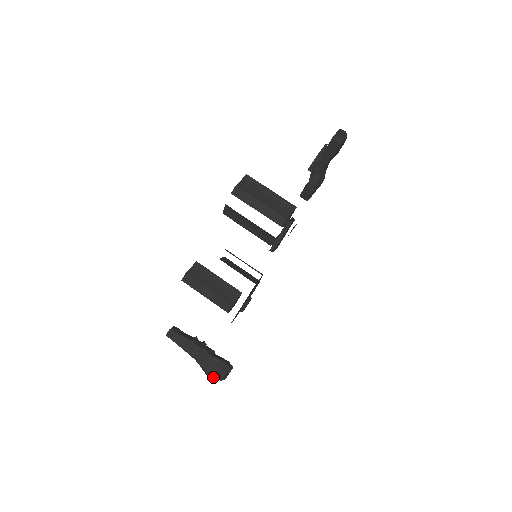
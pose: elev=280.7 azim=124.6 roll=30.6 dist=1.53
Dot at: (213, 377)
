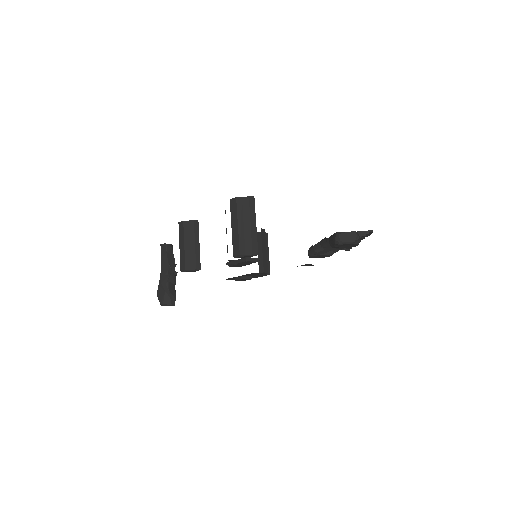
Dot at: (158, 297)
